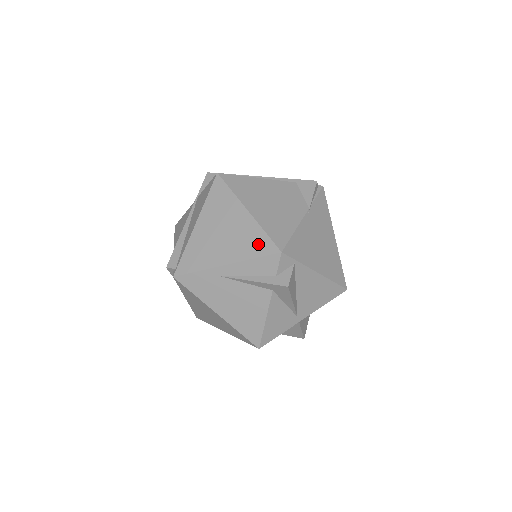
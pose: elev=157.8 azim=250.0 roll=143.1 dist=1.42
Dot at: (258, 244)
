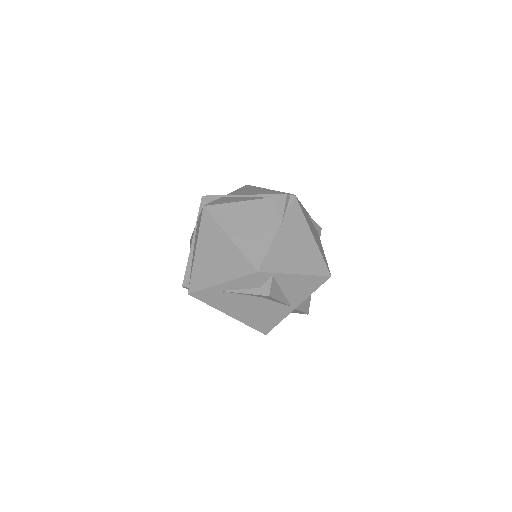
Dot at: (241, 266)
